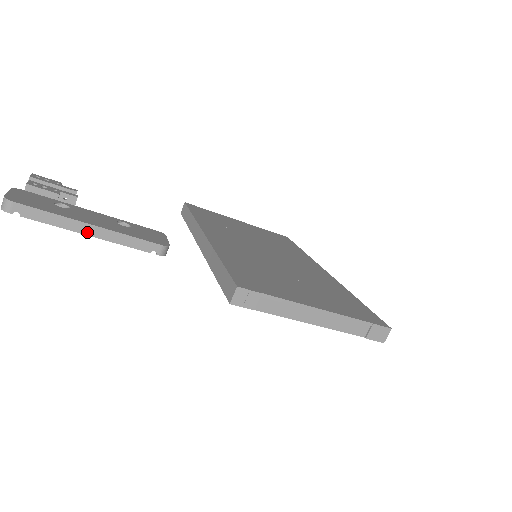
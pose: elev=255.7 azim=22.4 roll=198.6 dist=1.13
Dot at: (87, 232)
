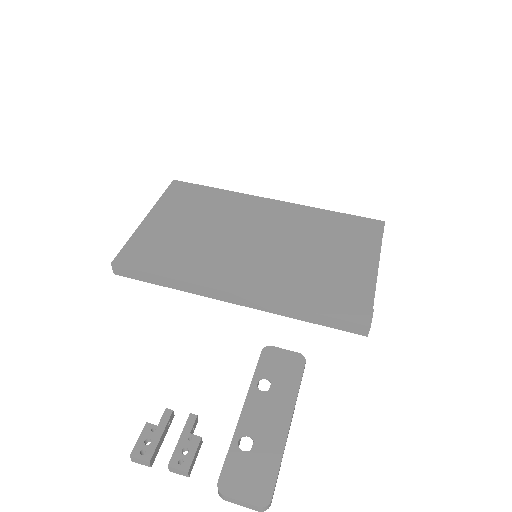
Dot at: (289, 429)
